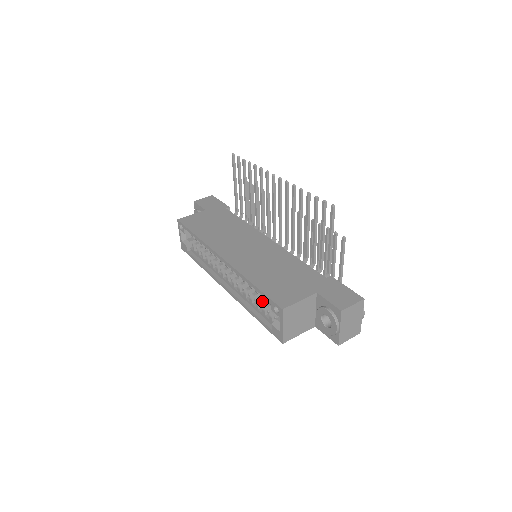
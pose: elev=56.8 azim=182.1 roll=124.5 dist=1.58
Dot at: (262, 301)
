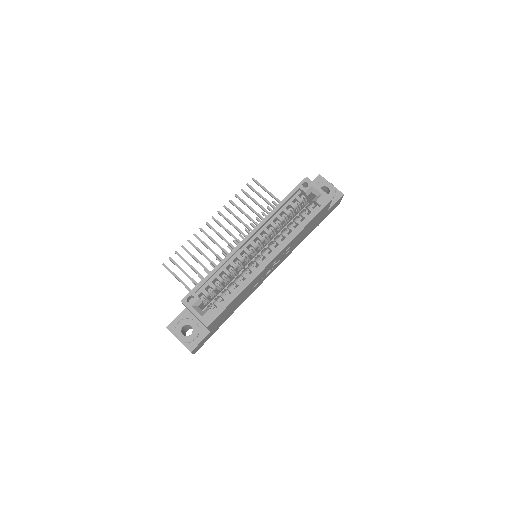
Dot at: (296, 218)
